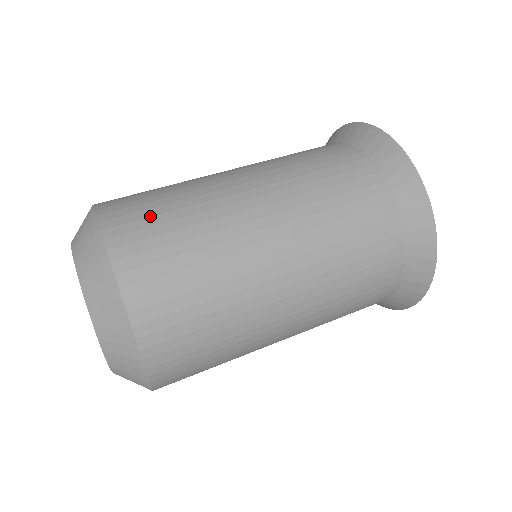
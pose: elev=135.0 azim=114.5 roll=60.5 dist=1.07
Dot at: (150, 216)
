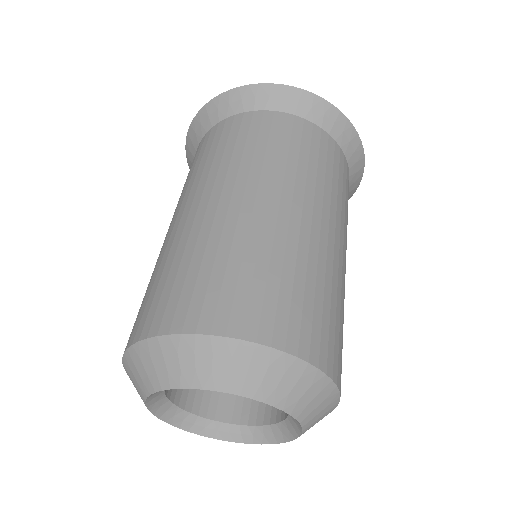
Dot at: (207, 285)
